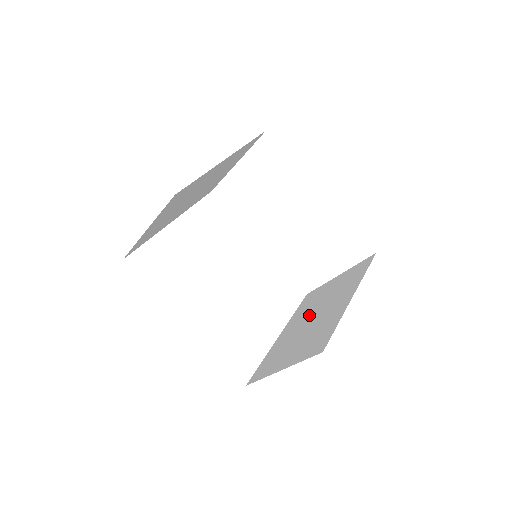
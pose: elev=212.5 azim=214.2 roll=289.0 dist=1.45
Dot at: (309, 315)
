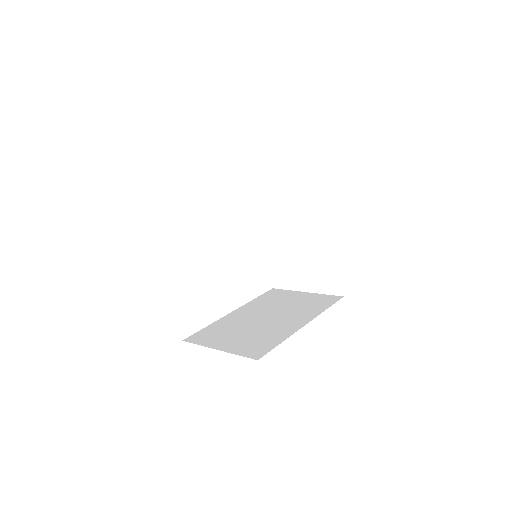
Dot at: (290, 230)
